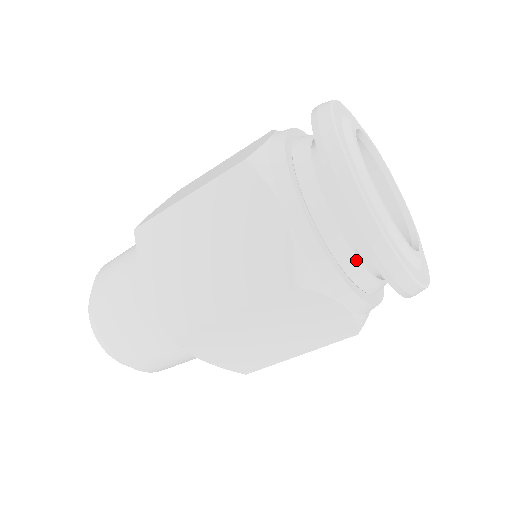
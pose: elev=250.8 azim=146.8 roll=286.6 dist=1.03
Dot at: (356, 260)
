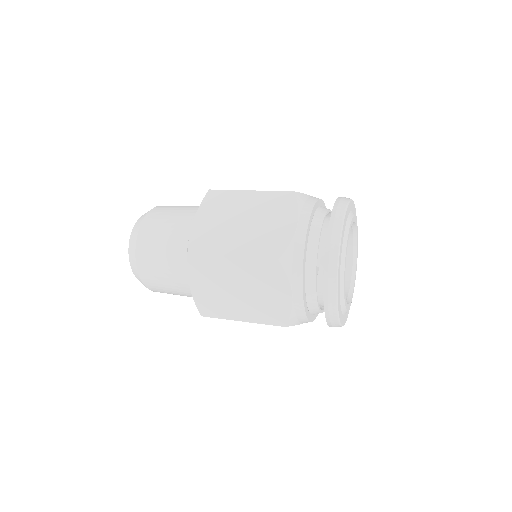
Dot at: (315, 274)
